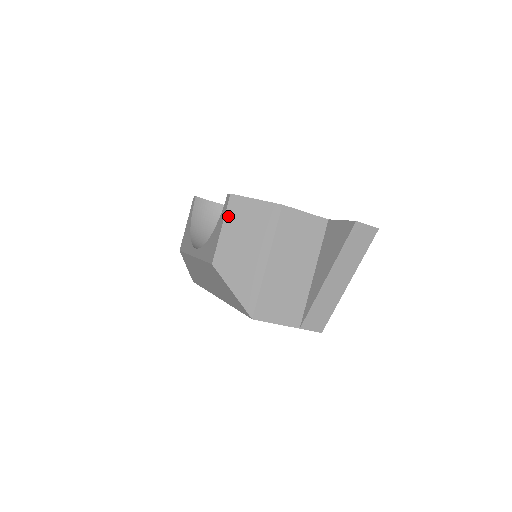
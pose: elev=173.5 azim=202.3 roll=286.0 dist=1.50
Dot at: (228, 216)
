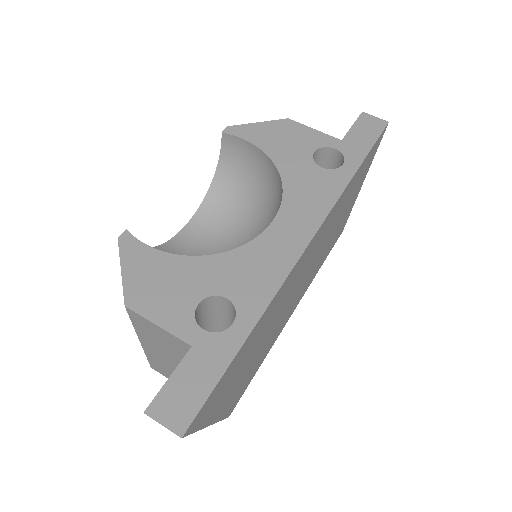
Dot at: occluded
